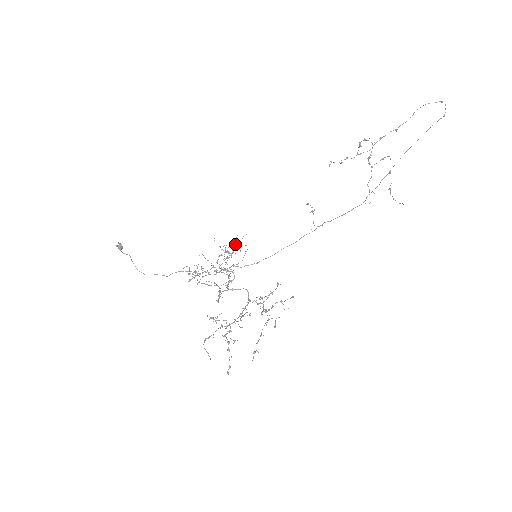
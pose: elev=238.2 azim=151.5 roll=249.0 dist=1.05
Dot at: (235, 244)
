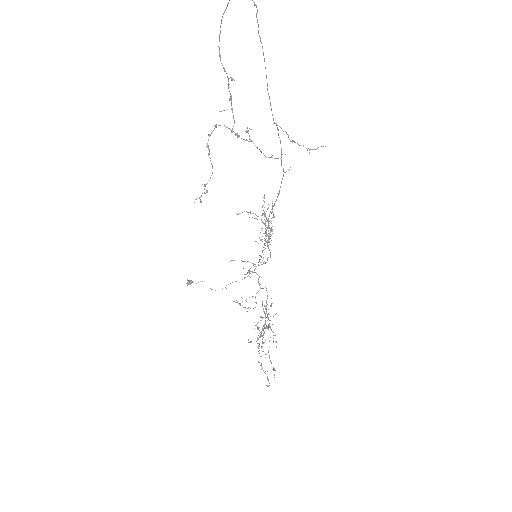
Dot at: (262, 214)
